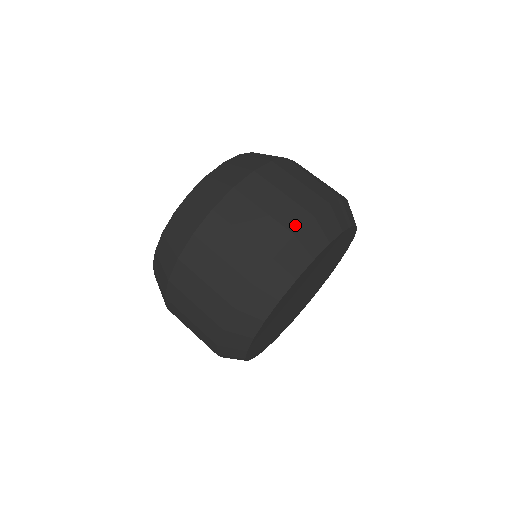
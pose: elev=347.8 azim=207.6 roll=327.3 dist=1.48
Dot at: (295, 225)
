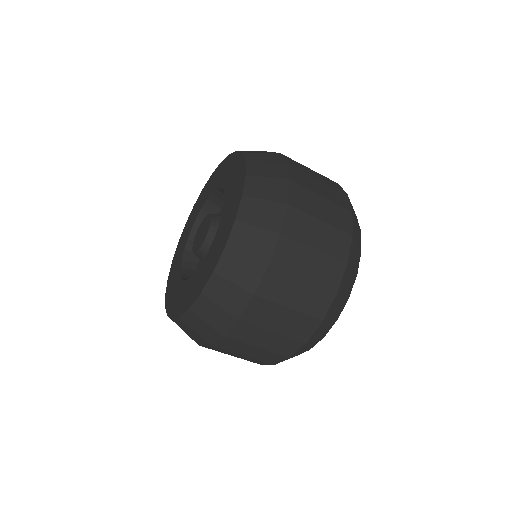
Dot at: (335, 282)
